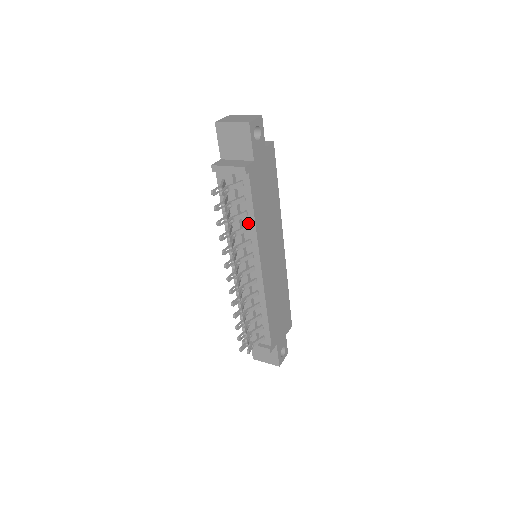
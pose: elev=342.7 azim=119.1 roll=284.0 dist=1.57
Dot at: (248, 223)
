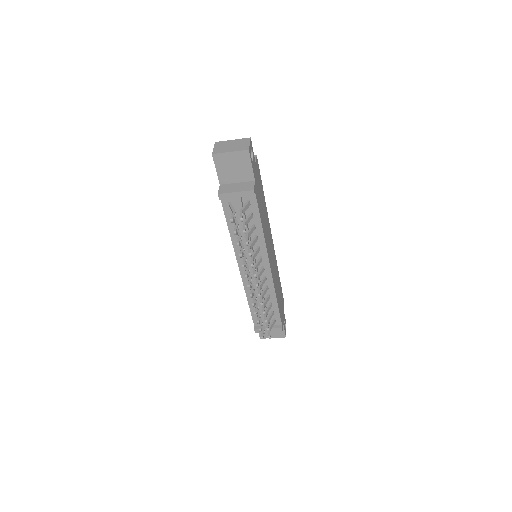
Dot at: (256, 234)
